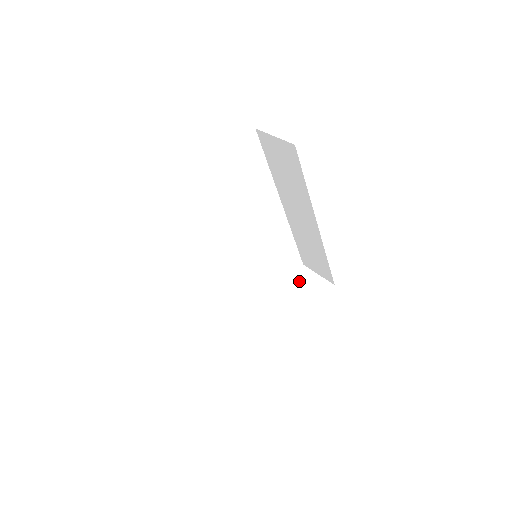
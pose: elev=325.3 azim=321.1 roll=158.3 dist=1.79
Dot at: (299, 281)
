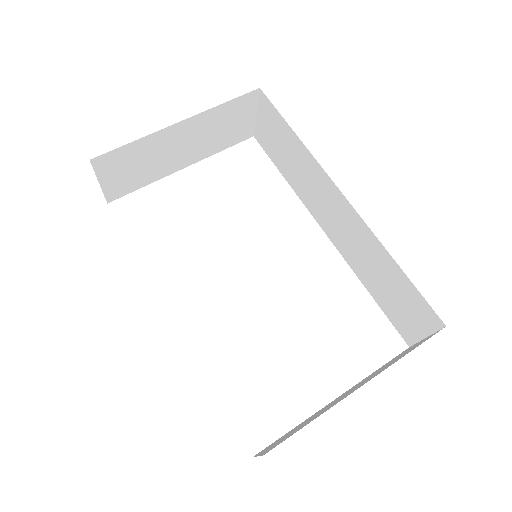
Dot at: (393, 359)
